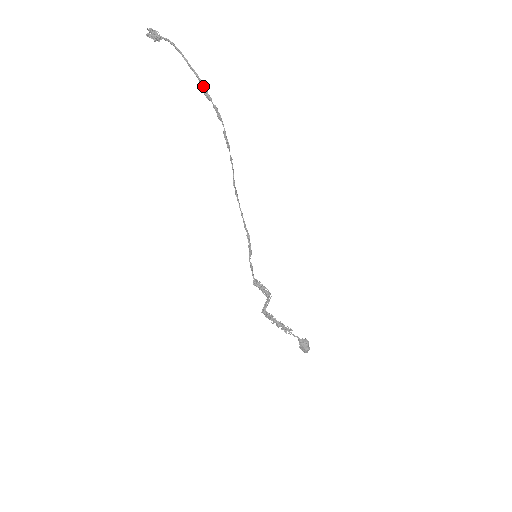
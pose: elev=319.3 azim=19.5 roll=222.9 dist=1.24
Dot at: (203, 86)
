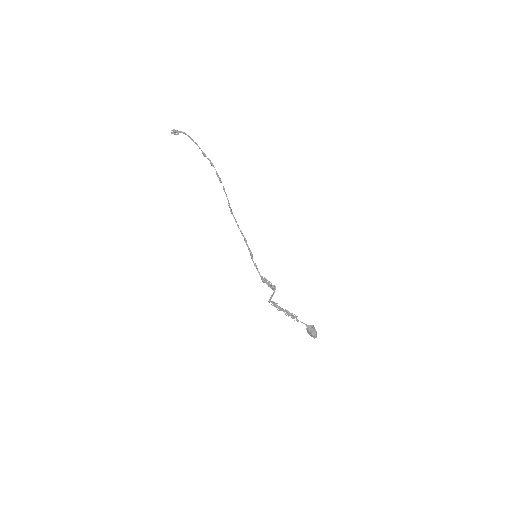
Dot at: (201, 150)
